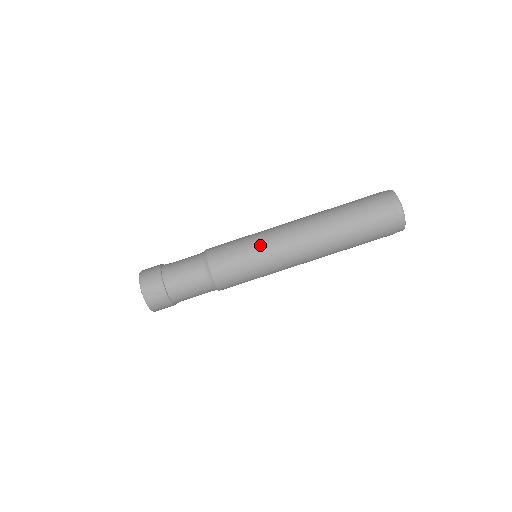
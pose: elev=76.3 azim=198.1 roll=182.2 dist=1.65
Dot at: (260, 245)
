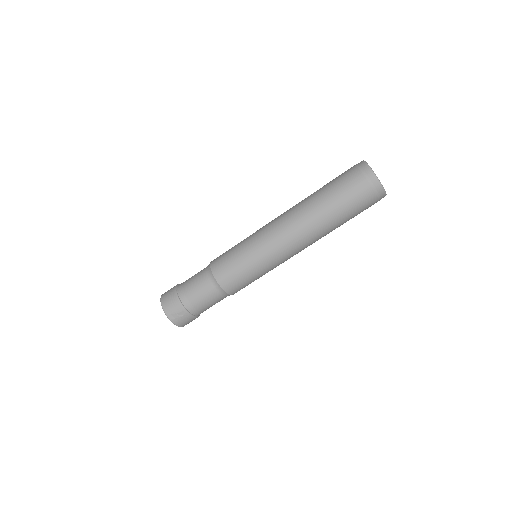
Dot at: (255, 249)
